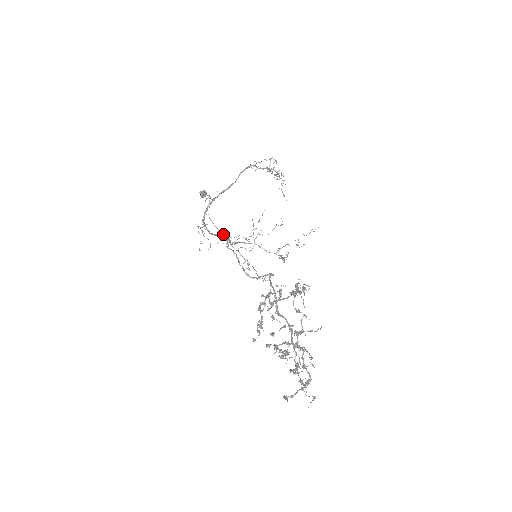
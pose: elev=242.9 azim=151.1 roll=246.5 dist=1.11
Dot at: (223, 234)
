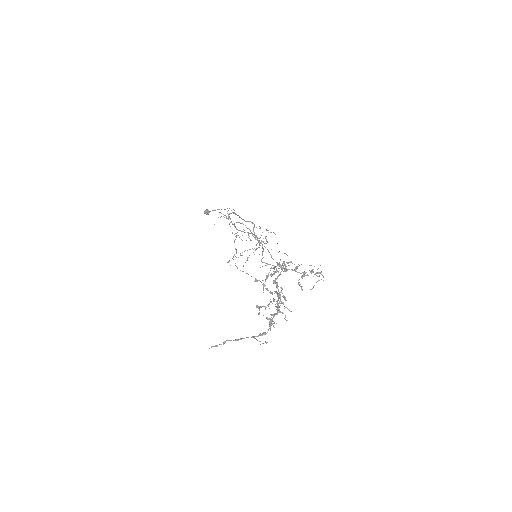
Dot at: occluded
